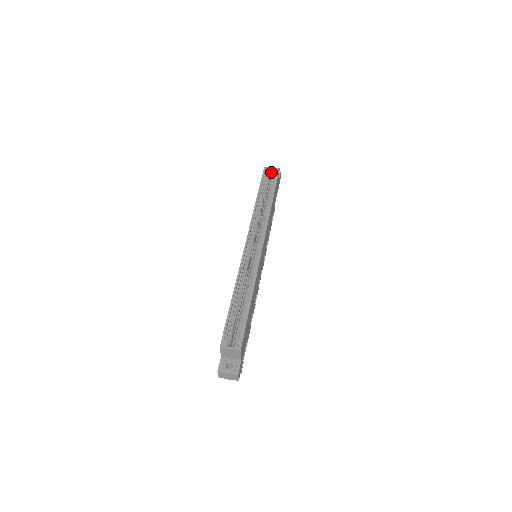
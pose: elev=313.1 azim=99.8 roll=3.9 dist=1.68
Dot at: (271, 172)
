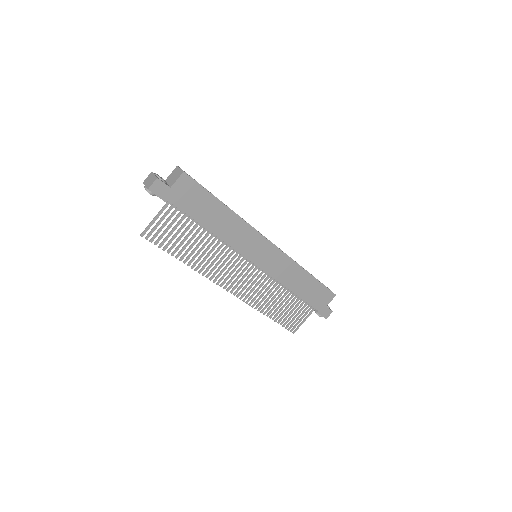
Dot at: occluded
